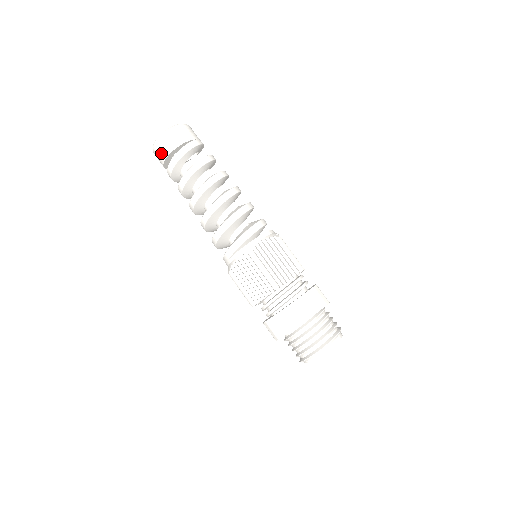
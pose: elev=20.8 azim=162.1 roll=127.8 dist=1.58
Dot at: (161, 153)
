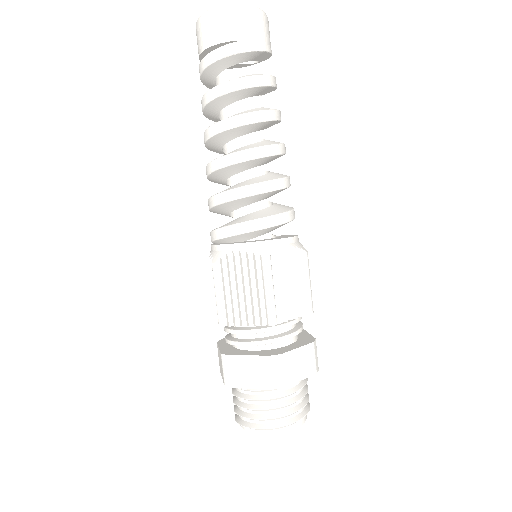
Dot at: occluded
